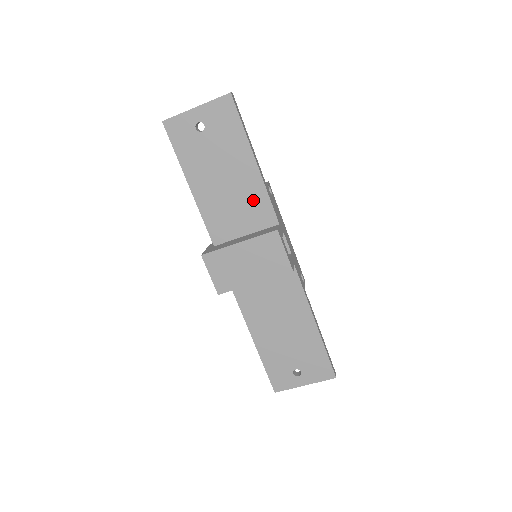
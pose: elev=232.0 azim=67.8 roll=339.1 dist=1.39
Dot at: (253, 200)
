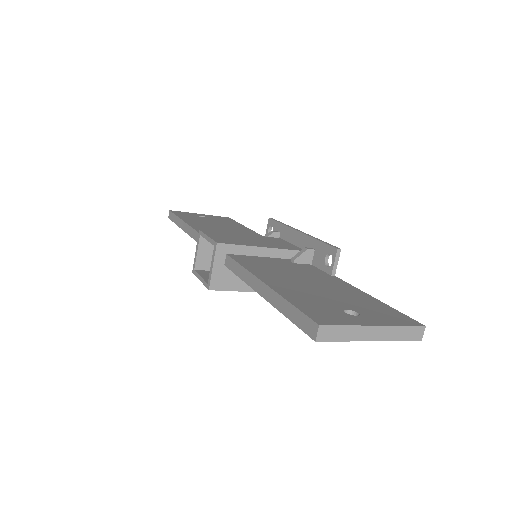
Dot at: occluded
